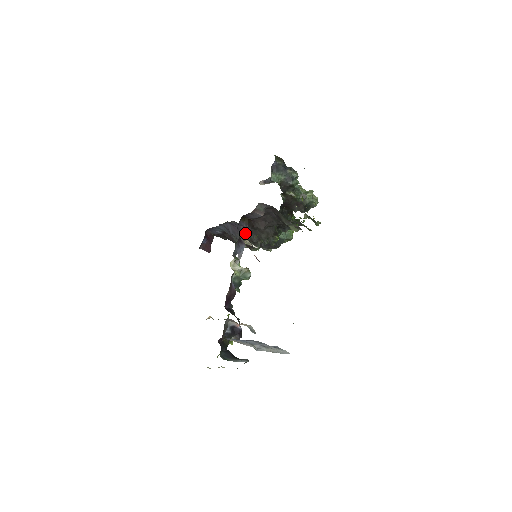
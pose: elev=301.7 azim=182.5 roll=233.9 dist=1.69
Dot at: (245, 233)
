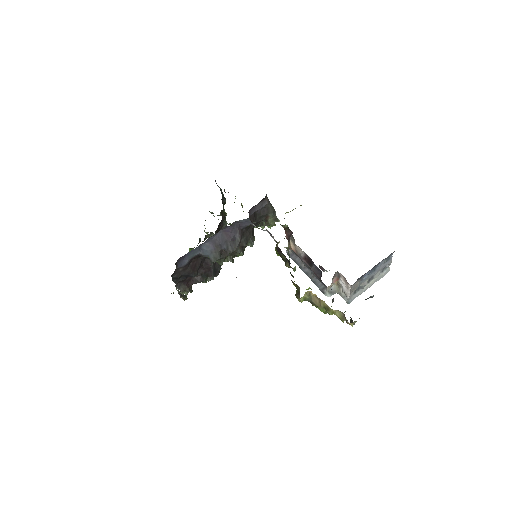
Dot at: (240, 236)
